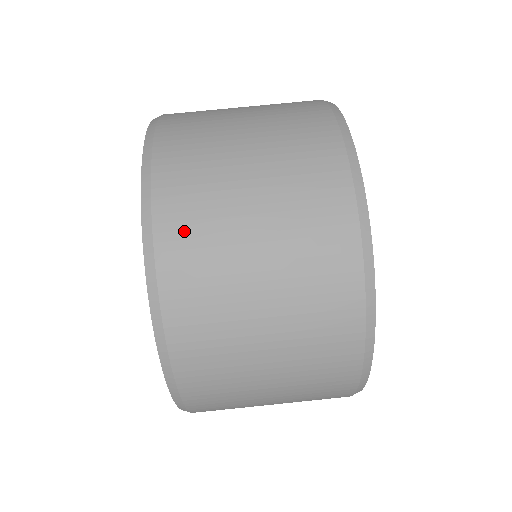
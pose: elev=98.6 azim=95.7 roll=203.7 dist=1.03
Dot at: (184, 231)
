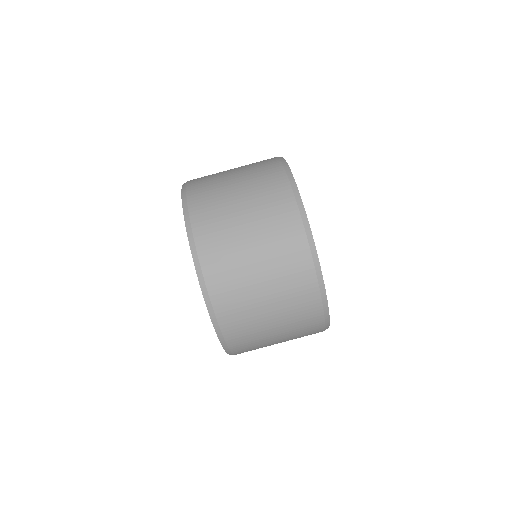
Dot at: (227, 297)
